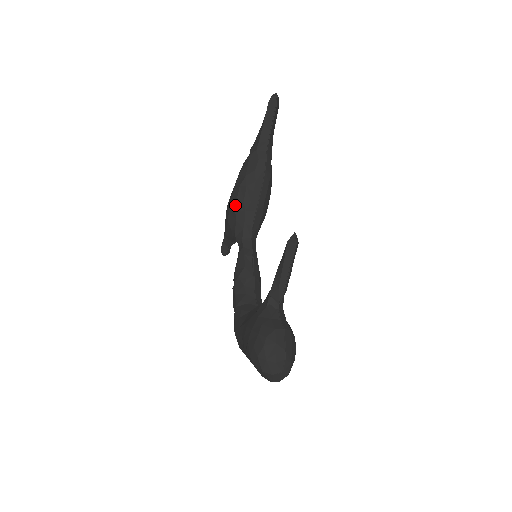
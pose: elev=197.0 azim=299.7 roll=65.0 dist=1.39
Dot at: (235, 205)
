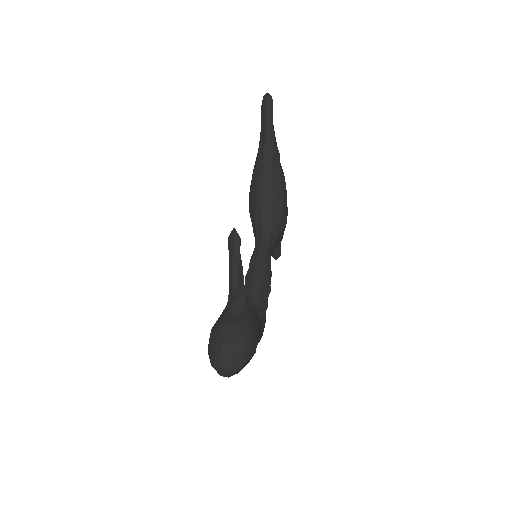
Dot at: (249, 210)
